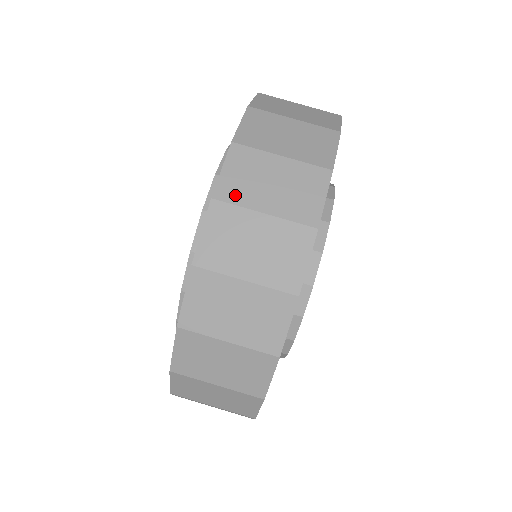
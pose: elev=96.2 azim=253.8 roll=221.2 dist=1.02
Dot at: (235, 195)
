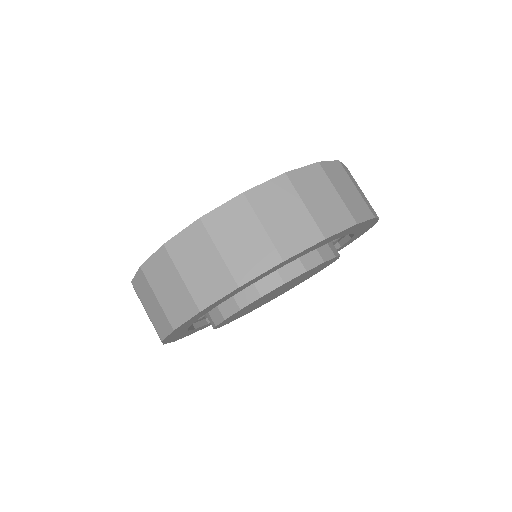
Dot at: (257, 202)
